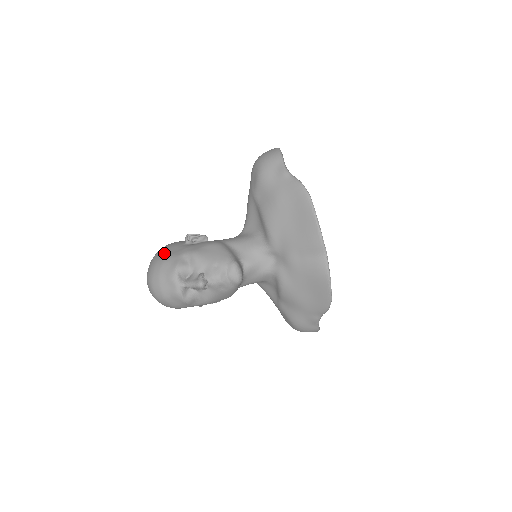
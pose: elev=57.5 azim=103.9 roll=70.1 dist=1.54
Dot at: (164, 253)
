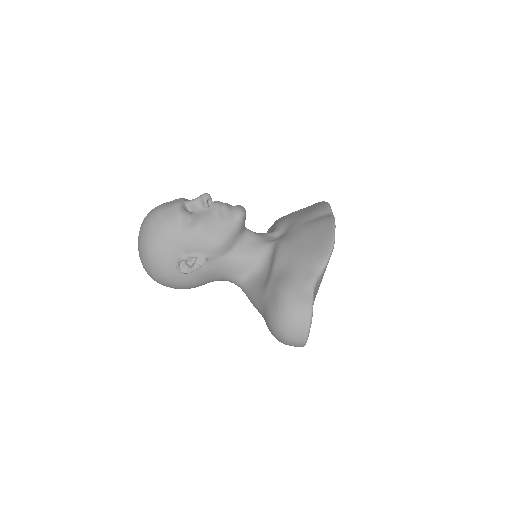
Dot at: occluded
